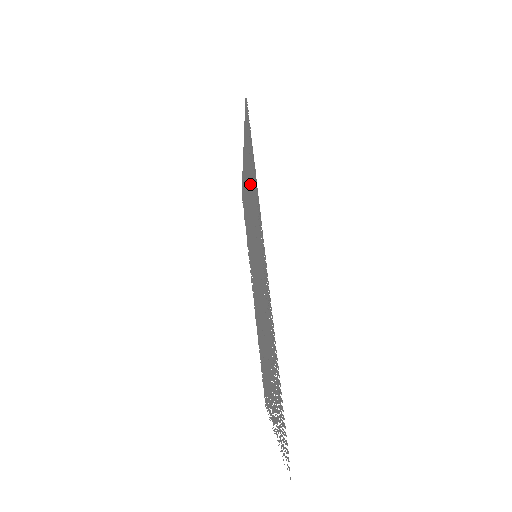
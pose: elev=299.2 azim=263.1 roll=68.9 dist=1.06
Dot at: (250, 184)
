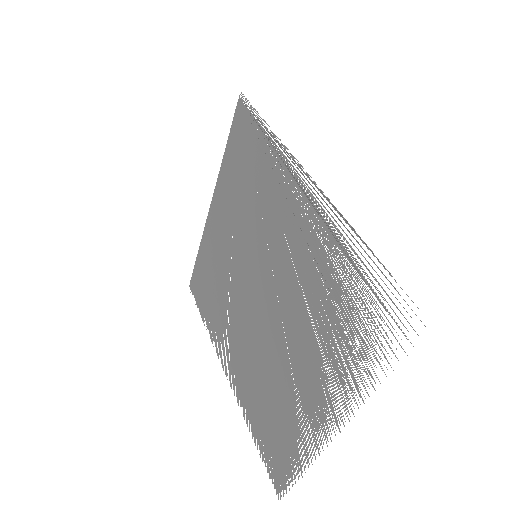
Dot at: (243, 184)
